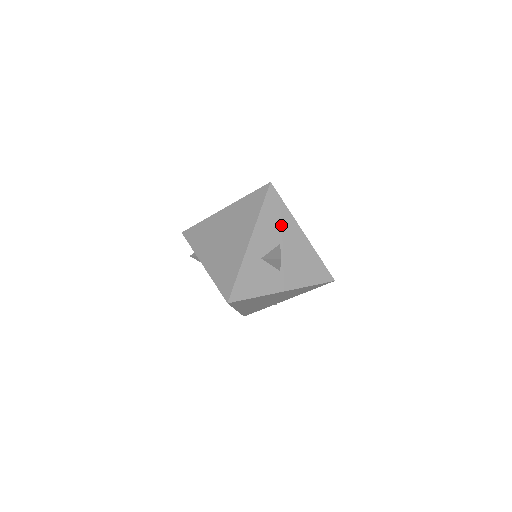
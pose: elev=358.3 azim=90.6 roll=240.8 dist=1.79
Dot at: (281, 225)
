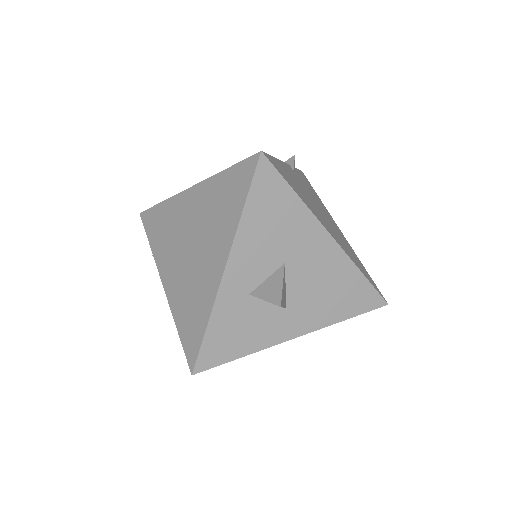
Dot at: (286, 229)
